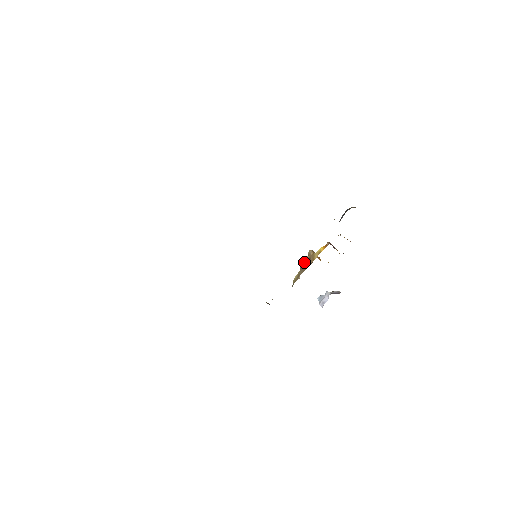
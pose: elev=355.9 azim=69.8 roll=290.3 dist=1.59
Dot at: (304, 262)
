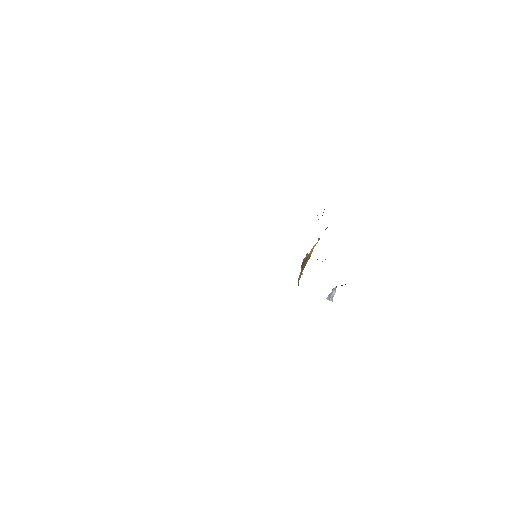
Dot at: (303, 262)
